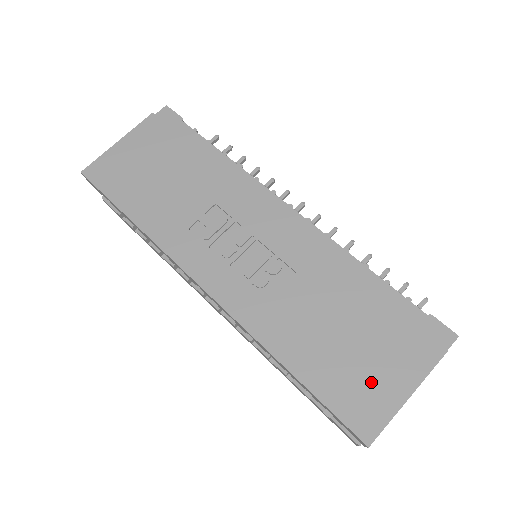
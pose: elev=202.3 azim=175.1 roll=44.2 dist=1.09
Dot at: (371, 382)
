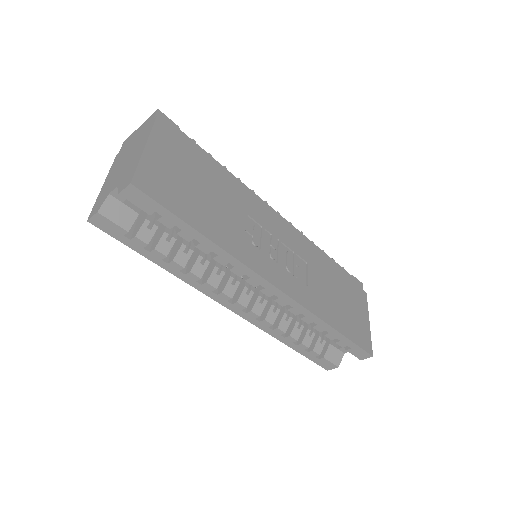
Dot at: (358, 321)
